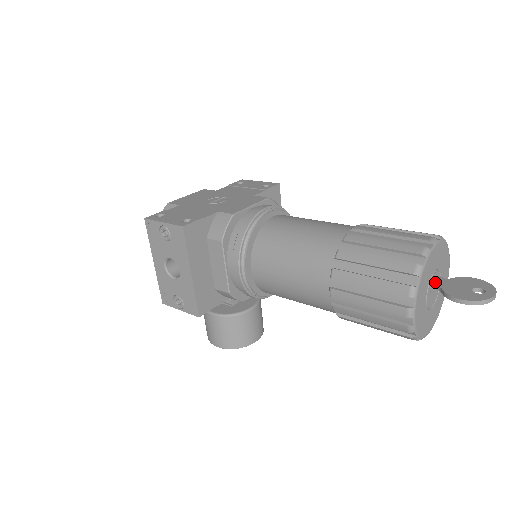
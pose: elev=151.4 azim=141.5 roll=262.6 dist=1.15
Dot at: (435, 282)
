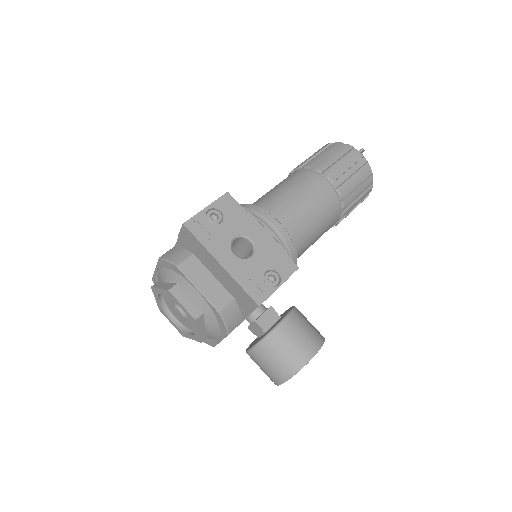
Dot at: occluded
